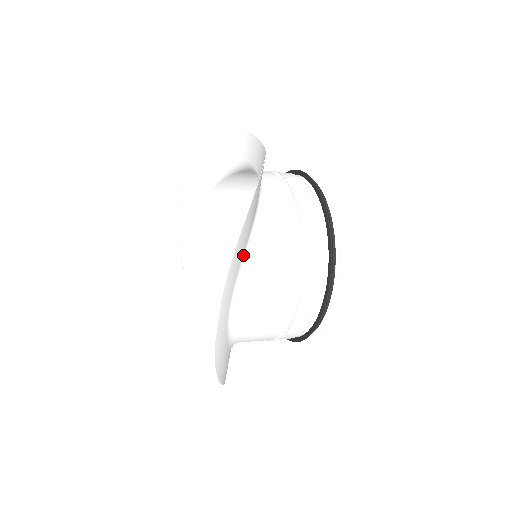
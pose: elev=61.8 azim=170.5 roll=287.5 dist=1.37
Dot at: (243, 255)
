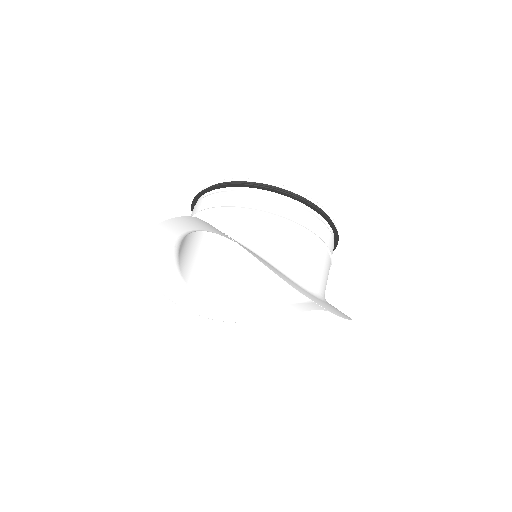
Dot at: (270, 265)
